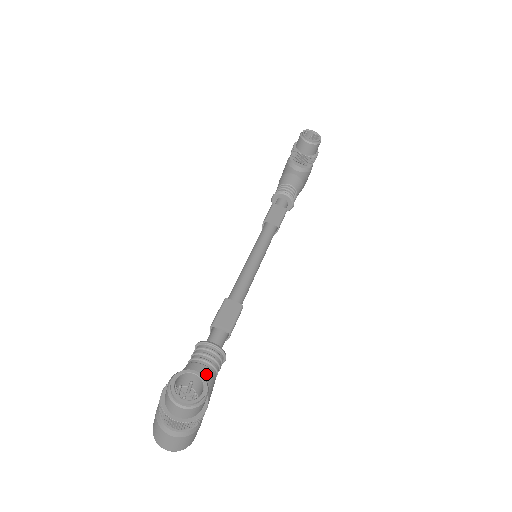
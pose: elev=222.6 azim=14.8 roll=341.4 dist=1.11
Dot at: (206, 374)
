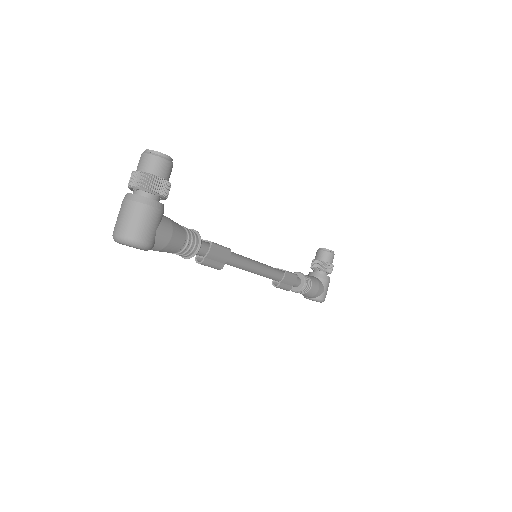
Dot at: (178, 224)
